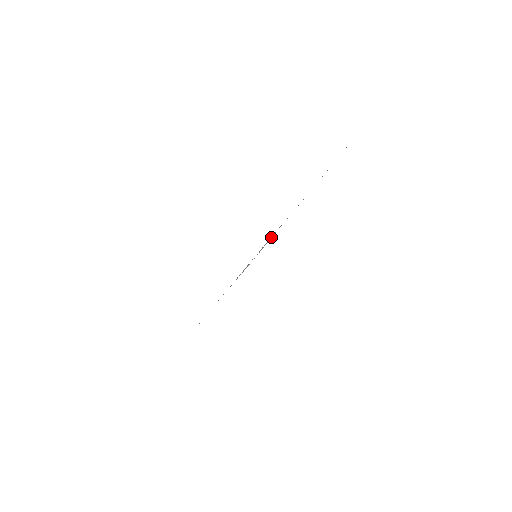
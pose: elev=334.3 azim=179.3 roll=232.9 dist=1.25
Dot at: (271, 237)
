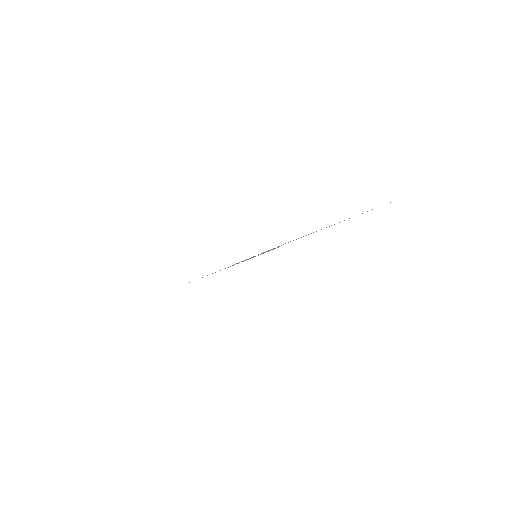
Dot at: occluded
